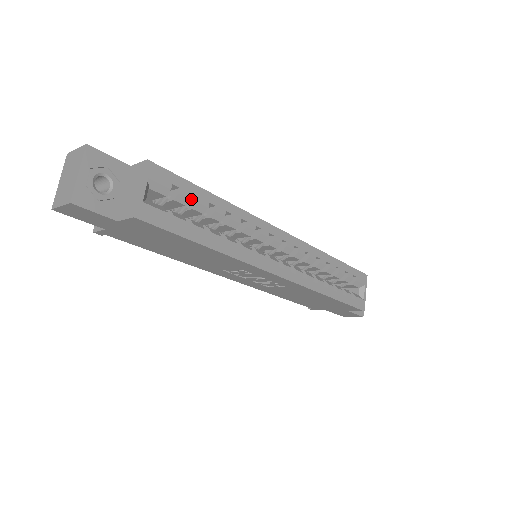
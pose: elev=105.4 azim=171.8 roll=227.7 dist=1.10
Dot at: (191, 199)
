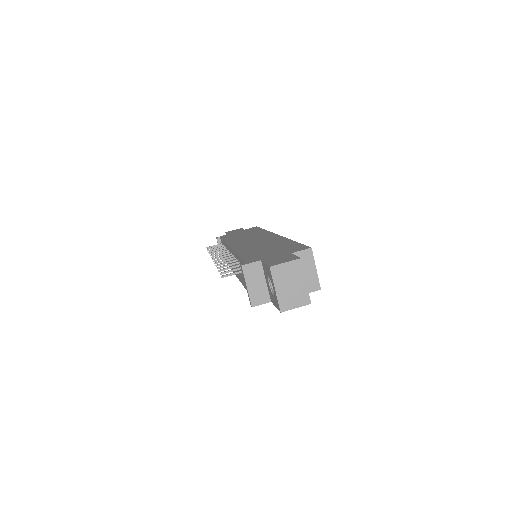
Dot at: occluded
